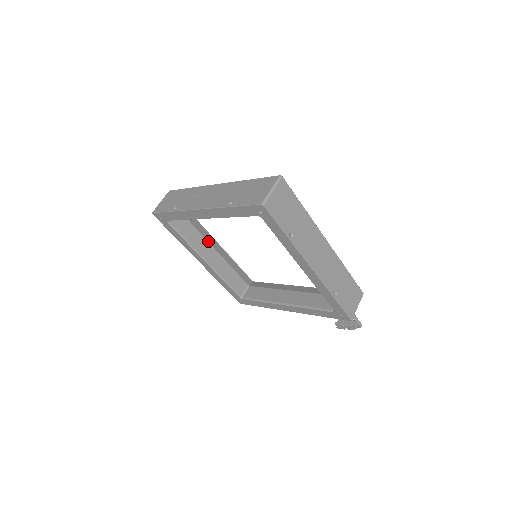
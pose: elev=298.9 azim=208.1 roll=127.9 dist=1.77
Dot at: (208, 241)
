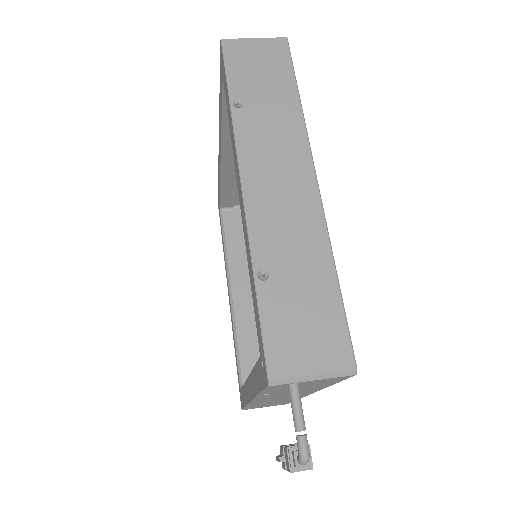
Dot at: occluded
